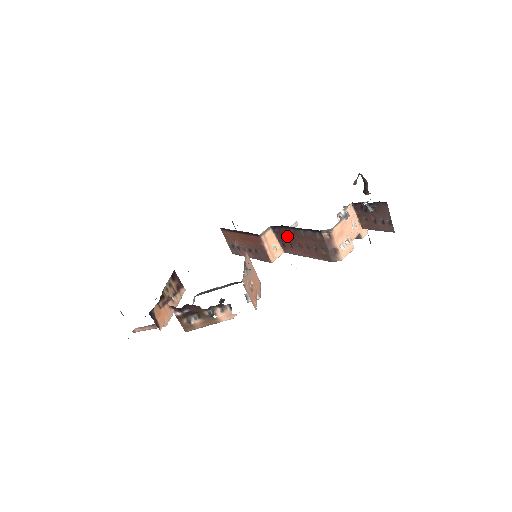
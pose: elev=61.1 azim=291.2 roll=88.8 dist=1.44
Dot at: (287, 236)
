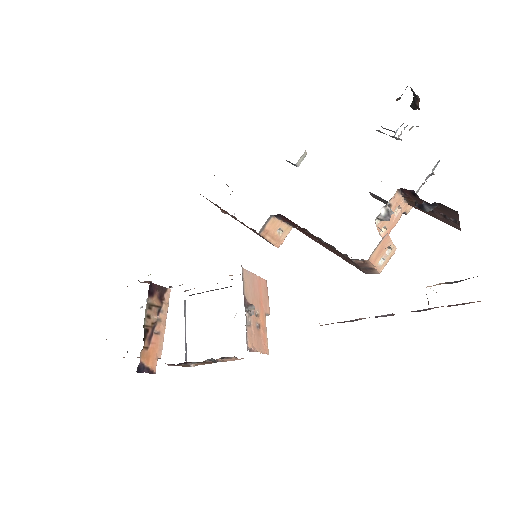
Dot at: (297, 226)
